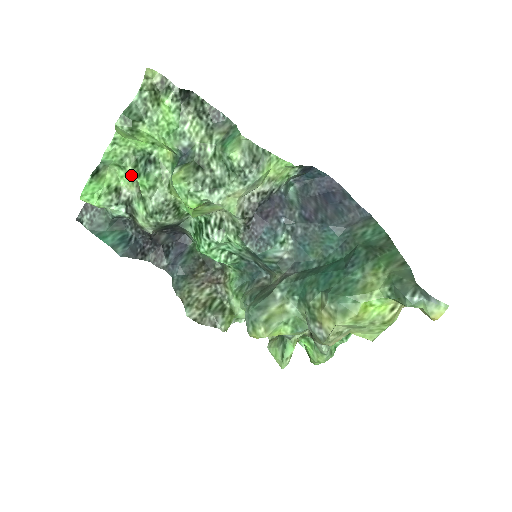
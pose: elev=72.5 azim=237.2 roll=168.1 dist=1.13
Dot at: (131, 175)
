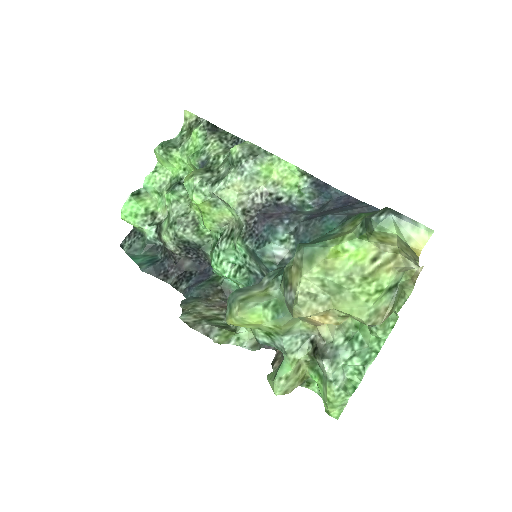
Dot at: (165, 199)
